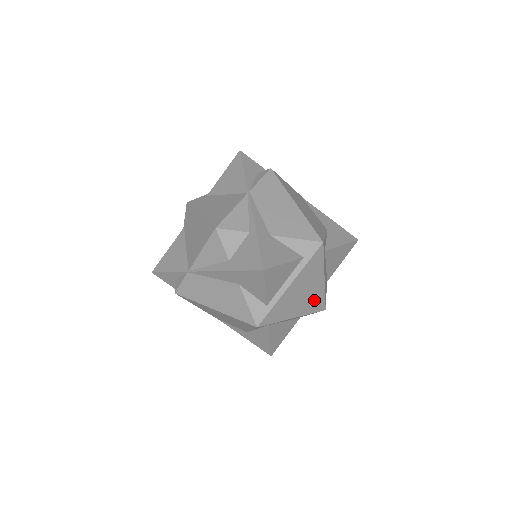
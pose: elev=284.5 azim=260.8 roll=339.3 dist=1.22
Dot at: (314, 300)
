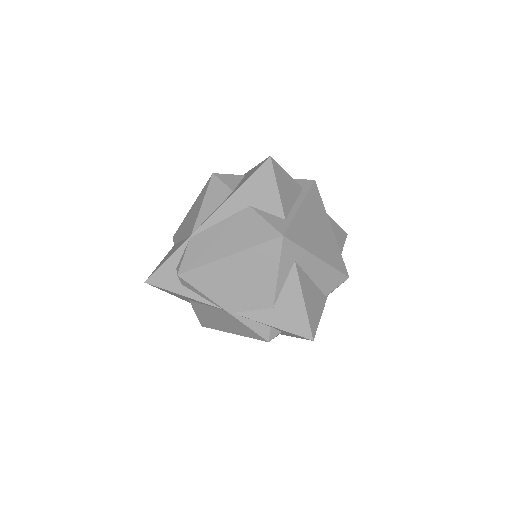
Dot at: (332, 251)
